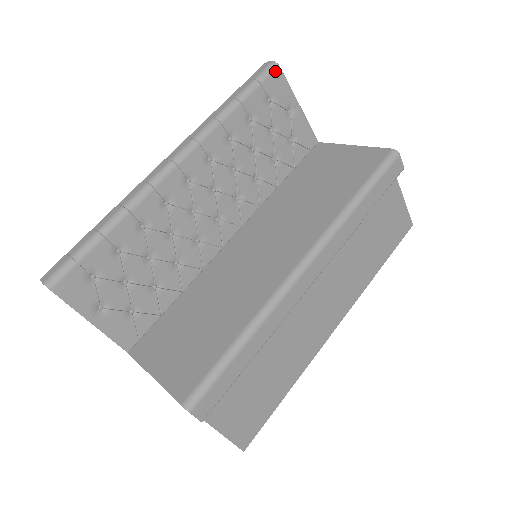
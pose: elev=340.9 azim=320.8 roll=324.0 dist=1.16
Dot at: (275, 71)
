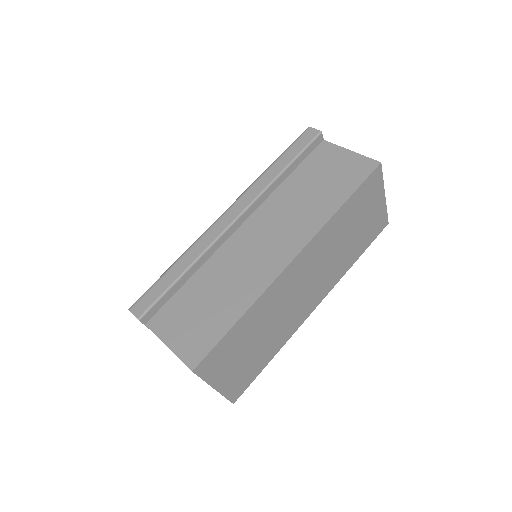
Dot at: occluded
